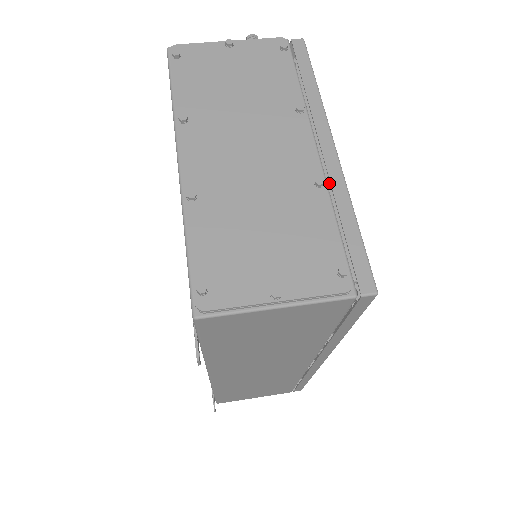
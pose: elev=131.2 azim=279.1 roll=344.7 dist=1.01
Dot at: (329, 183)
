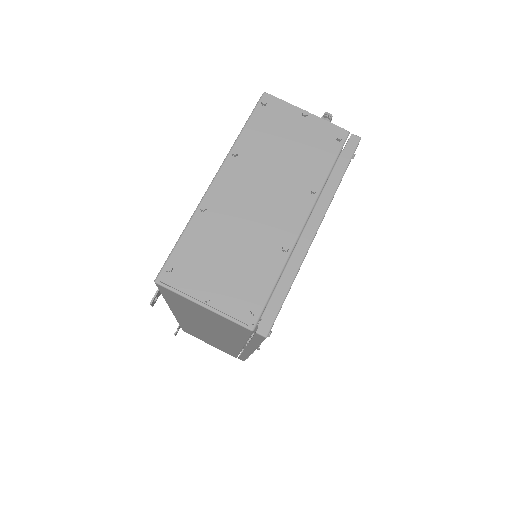
Dot at: occluded
